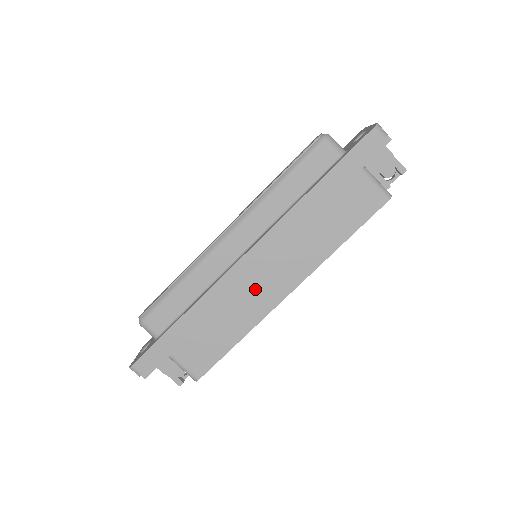
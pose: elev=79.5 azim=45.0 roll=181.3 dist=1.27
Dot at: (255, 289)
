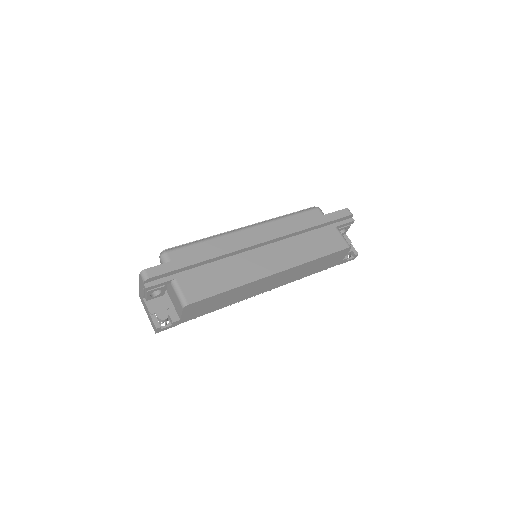
Dot at: (254, 261)
